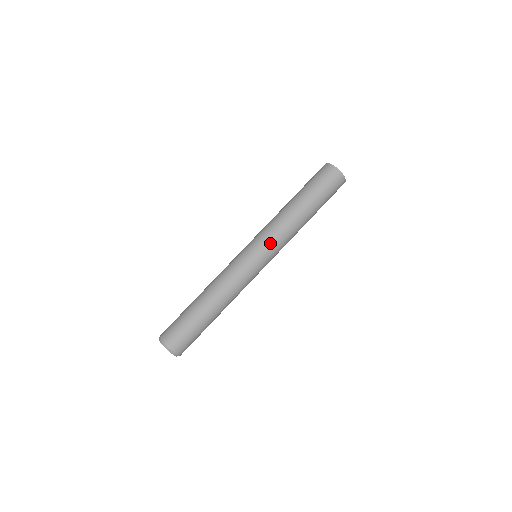
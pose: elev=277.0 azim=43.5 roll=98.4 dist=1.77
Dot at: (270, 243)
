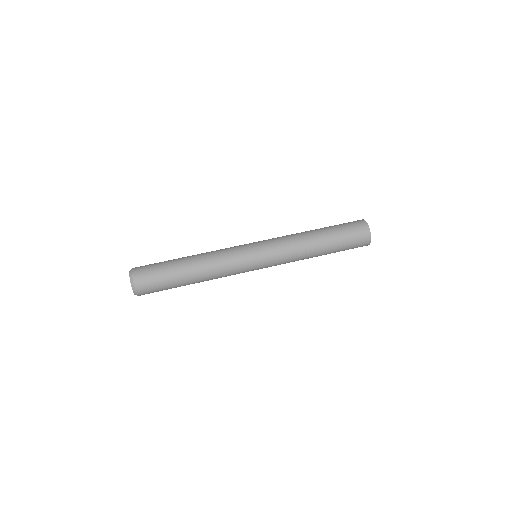
Dot at: (272, 243)
